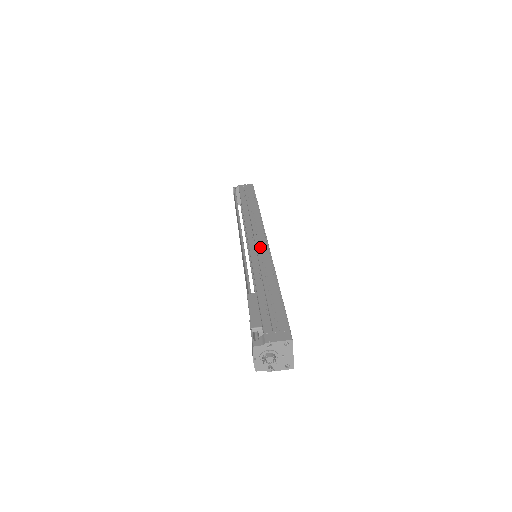
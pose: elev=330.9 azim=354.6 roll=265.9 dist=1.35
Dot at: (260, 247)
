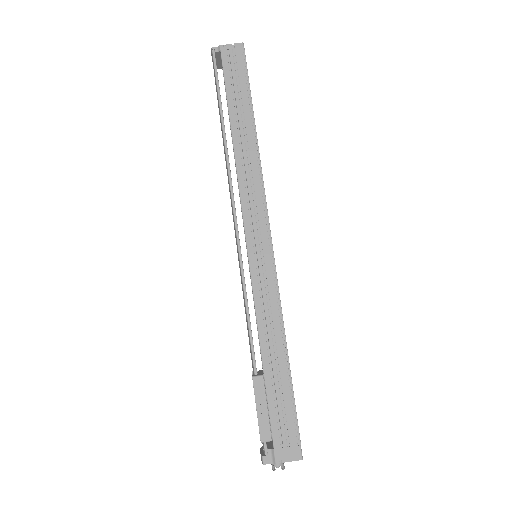
Dot at: (263, 261)
